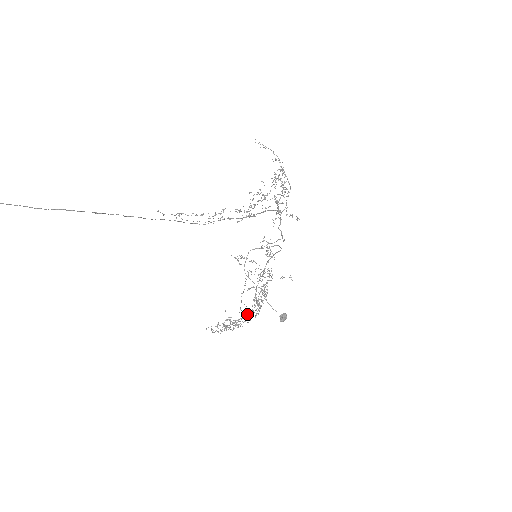
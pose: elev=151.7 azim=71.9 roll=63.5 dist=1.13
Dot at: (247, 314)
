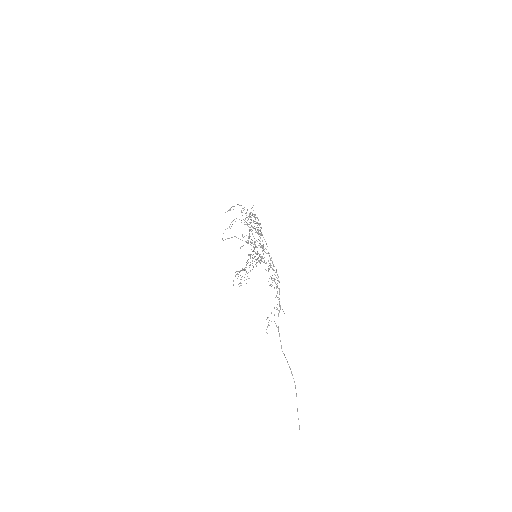
Dot at: (247, 263)
